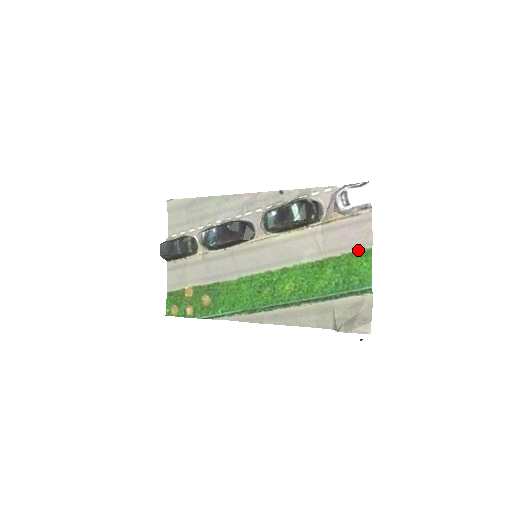
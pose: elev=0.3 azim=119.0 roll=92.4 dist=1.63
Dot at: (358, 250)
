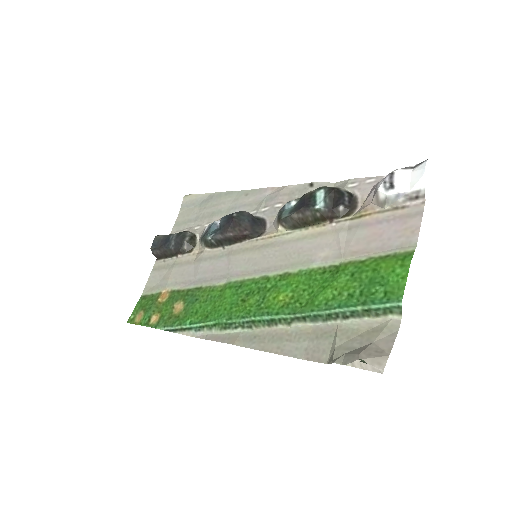
Dot at: (393, 253)
